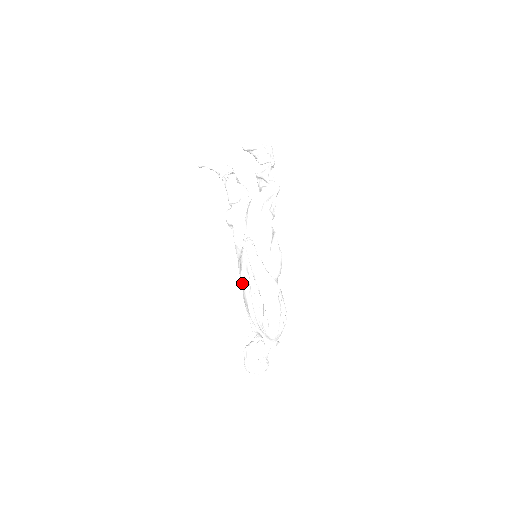
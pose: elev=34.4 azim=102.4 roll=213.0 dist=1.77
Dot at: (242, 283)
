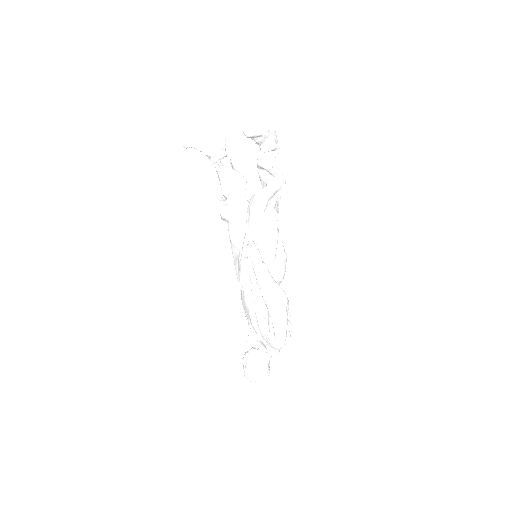
Dot at: (241, 287)
